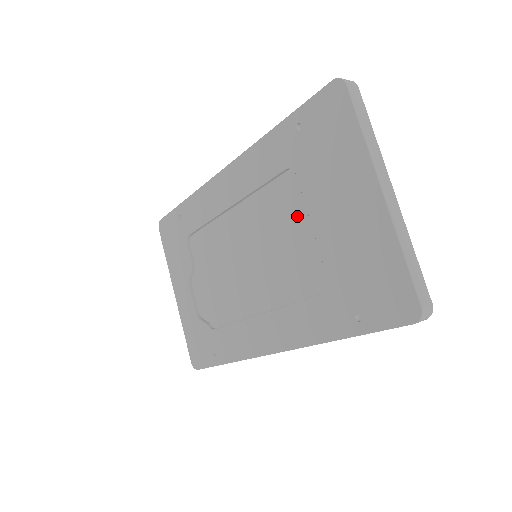
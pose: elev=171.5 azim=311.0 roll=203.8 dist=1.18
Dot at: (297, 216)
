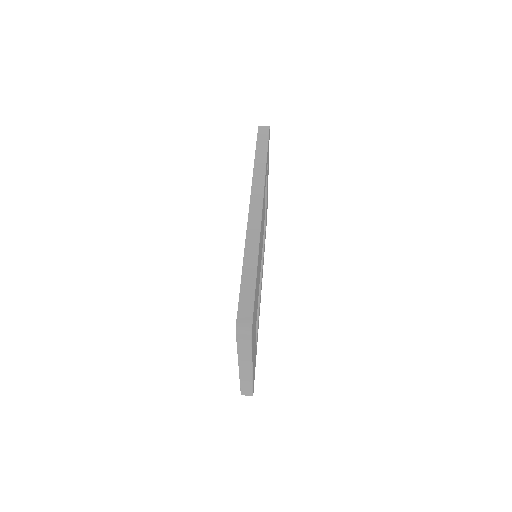
Dot at: occluded
